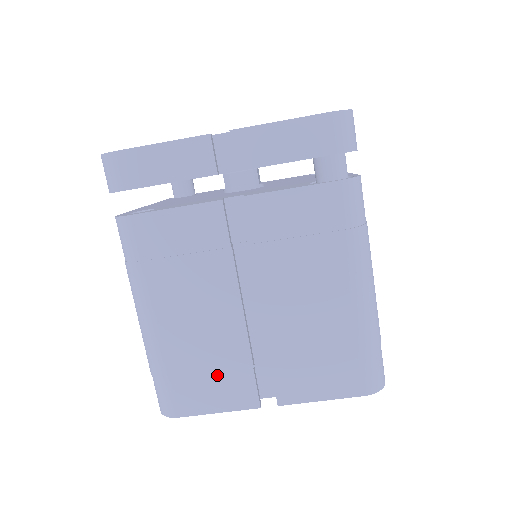
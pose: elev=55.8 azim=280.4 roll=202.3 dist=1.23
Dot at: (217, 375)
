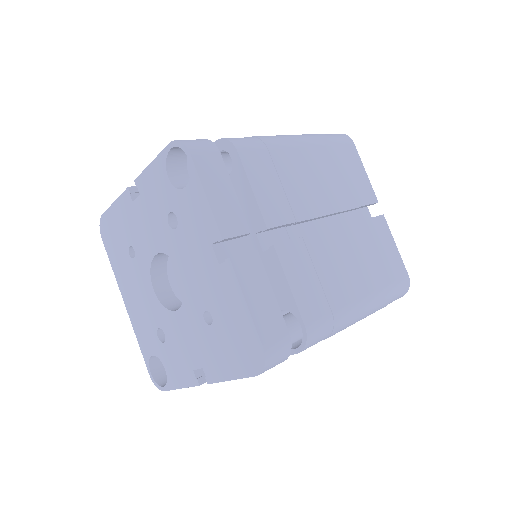
Dot at: occluded
